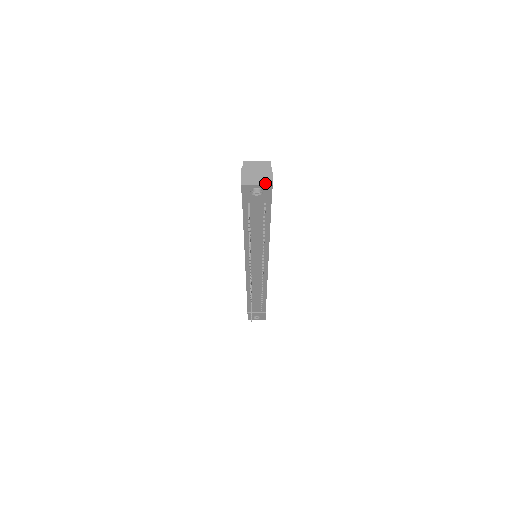
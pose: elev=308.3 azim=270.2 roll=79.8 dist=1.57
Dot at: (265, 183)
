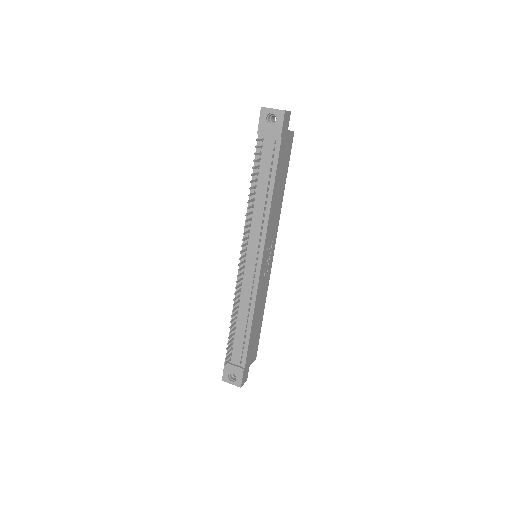
Dot at: occluded
